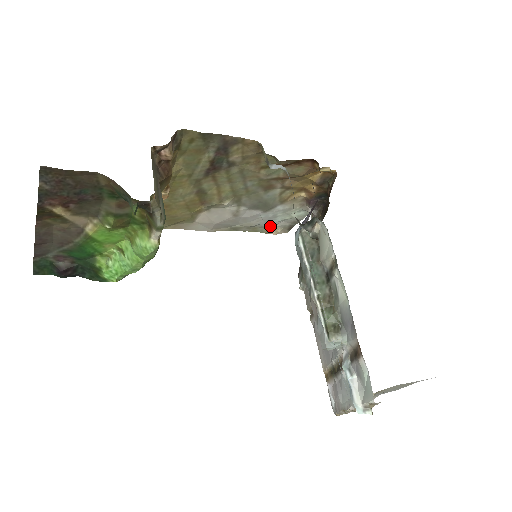
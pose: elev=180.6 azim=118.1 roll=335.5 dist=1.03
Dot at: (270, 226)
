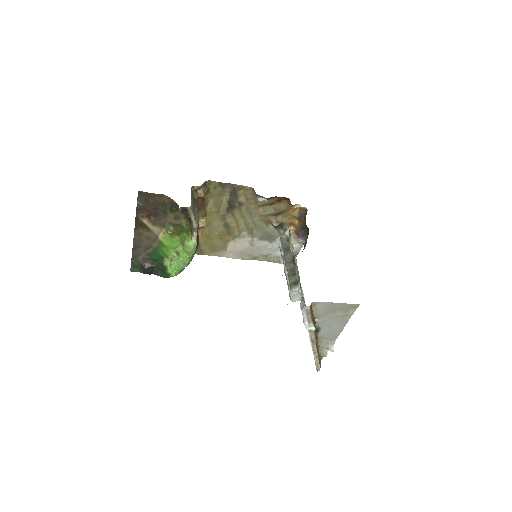
Dot at: (278, 256)
